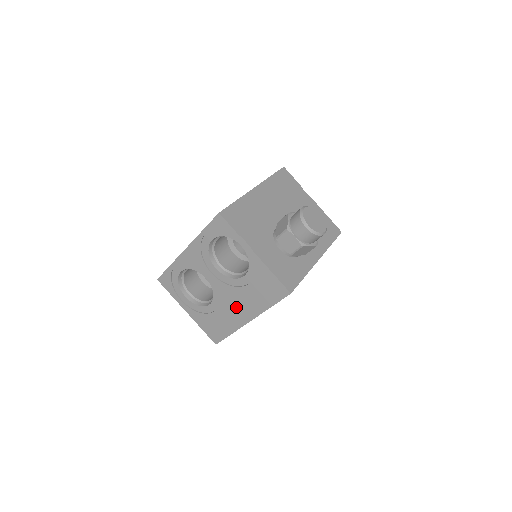
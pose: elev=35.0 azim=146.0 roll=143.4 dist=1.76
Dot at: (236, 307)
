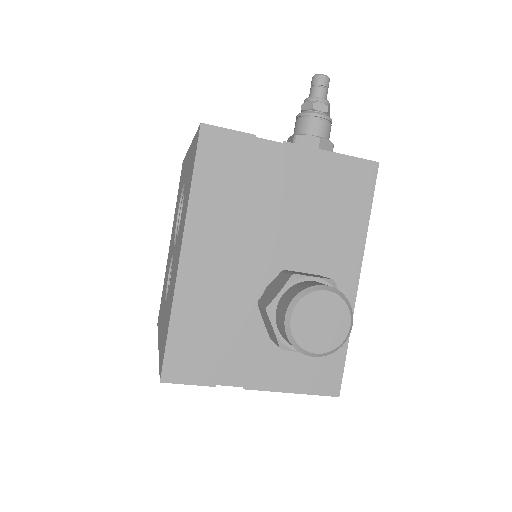
Dot at: occluded
